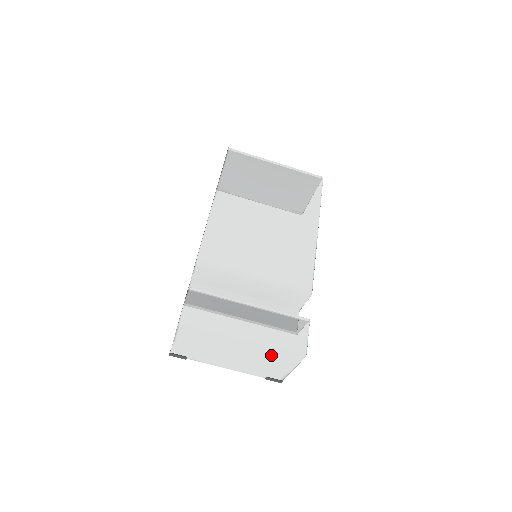
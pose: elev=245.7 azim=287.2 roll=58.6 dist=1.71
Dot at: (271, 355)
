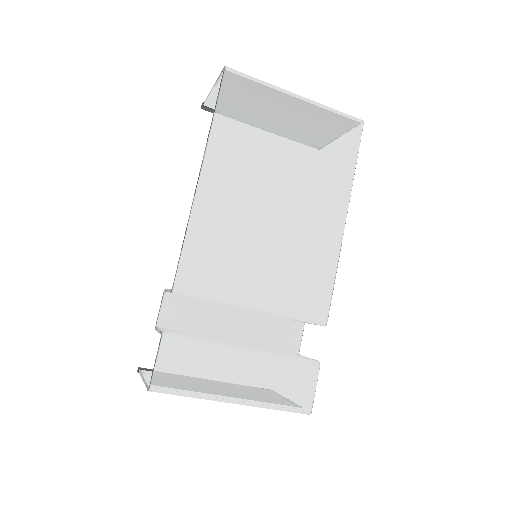
Dot at: occluded
